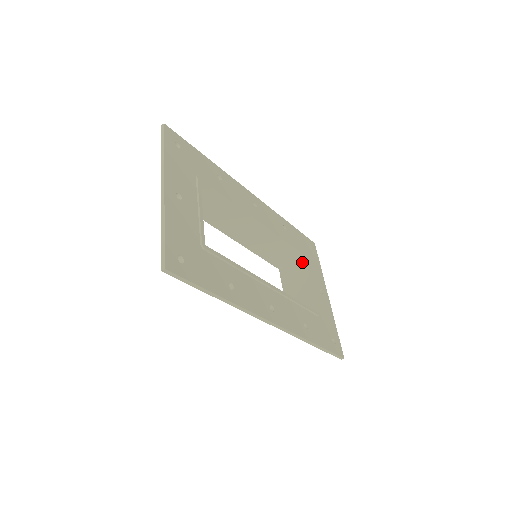
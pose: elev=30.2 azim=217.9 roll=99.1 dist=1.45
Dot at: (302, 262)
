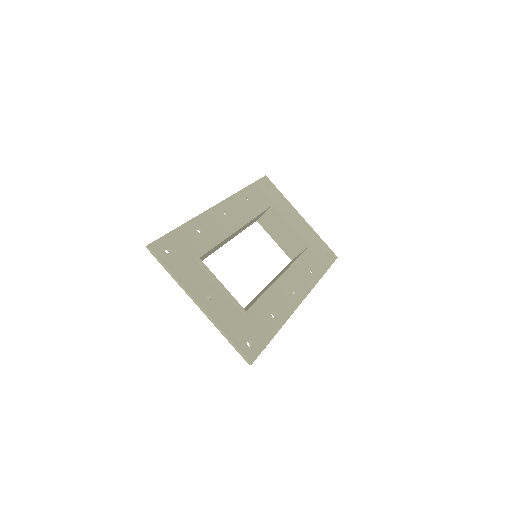
Dot at: (273, 211)
